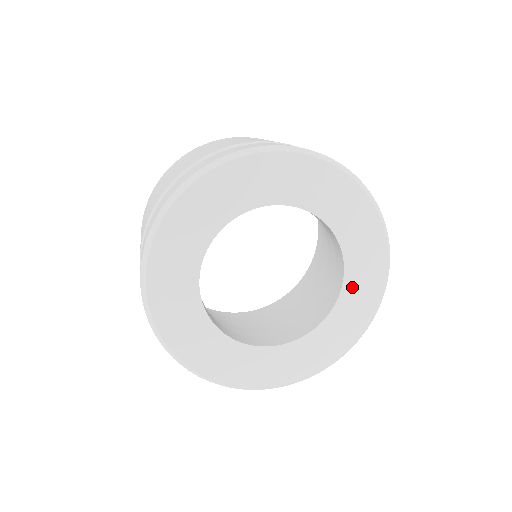
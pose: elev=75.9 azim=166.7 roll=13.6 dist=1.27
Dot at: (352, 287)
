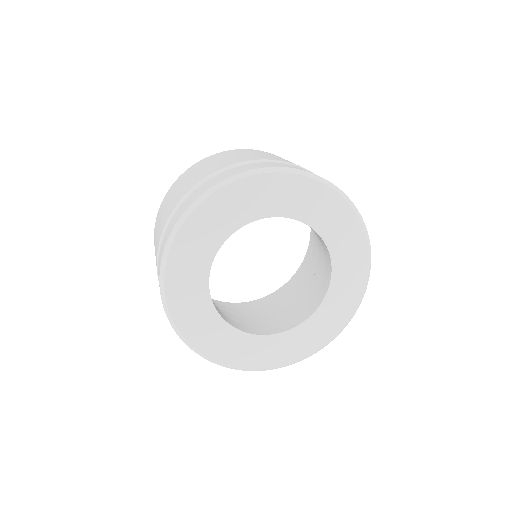
Dot at: (323, 225)
